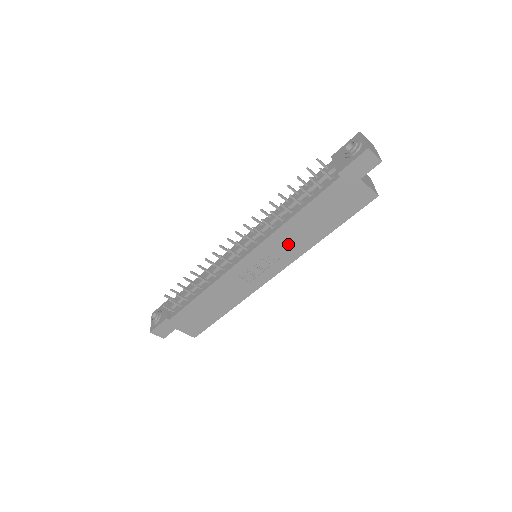
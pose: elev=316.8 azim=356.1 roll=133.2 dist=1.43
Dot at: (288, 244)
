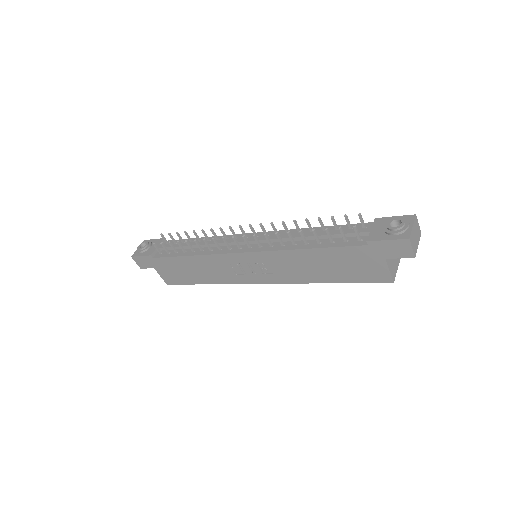
Dot at: (288, 267)
